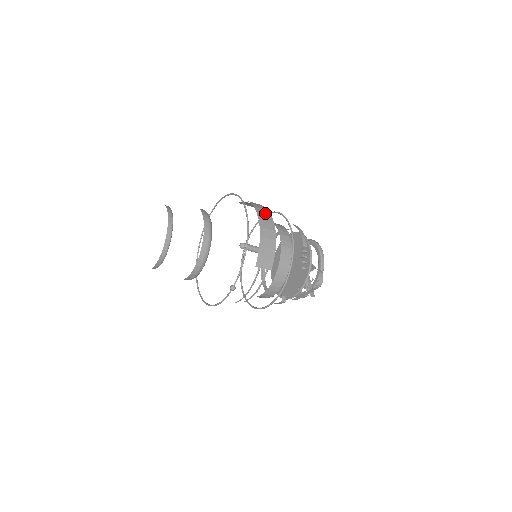
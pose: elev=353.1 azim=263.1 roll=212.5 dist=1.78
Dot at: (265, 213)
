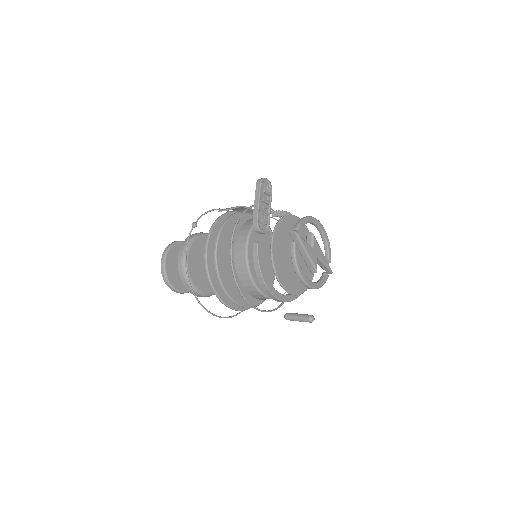
Dot at: occluded
